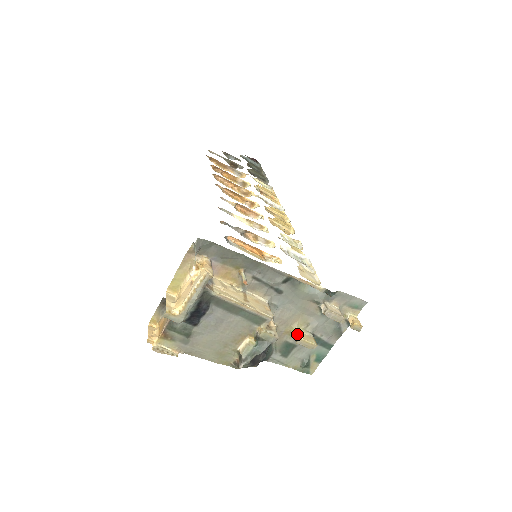
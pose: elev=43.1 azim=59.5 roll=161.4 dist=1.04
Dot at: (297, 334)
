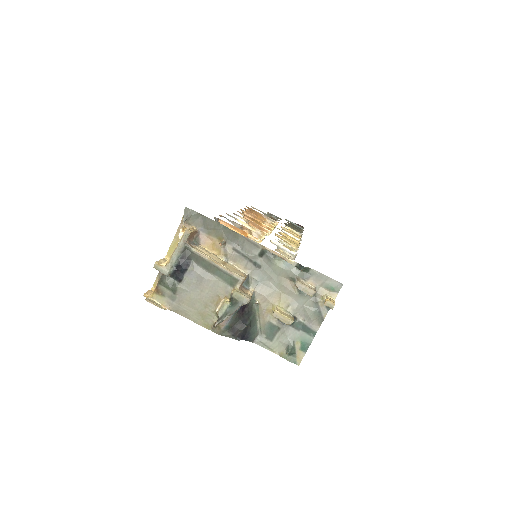
Dot at: (276, 310)
